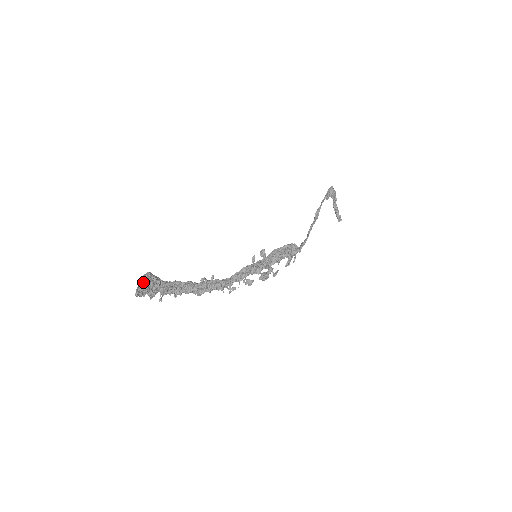
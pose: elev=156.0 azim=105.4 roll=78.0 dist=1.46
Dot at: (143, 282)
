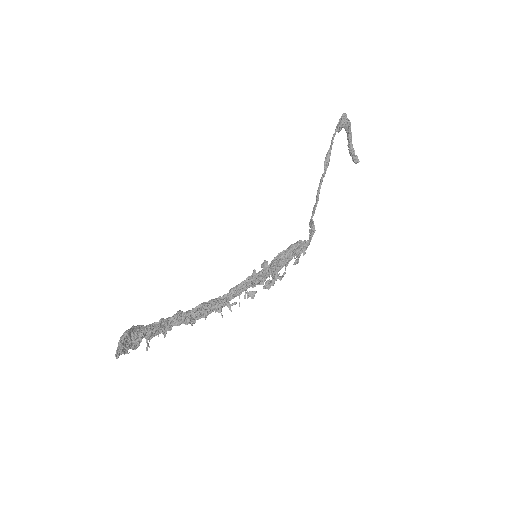
Dot at: (121, 346)
